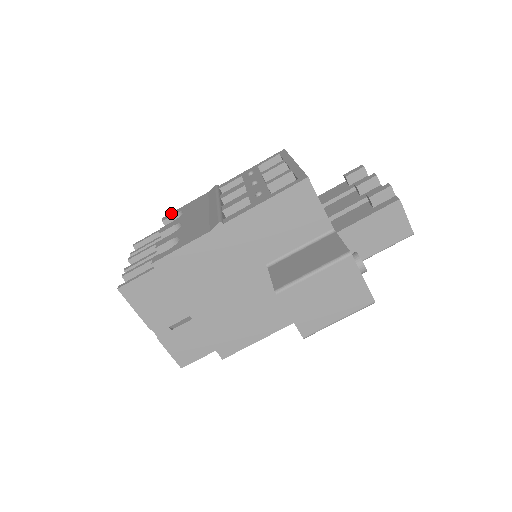
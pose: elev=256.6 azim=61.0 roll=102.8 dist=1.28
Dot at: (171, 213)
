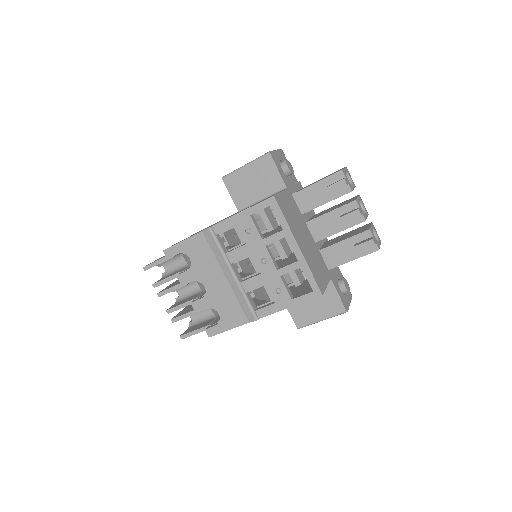
Dot at: (171, 249)
